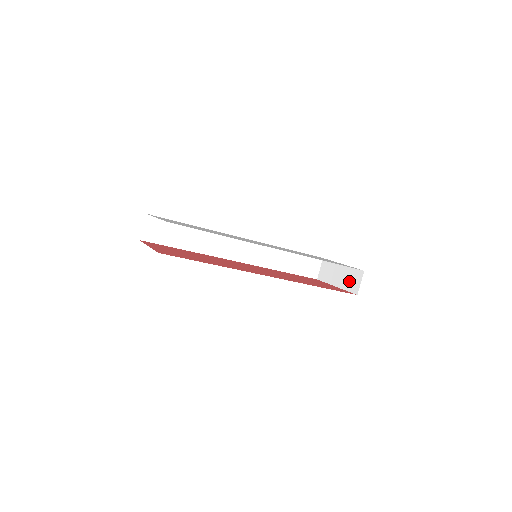
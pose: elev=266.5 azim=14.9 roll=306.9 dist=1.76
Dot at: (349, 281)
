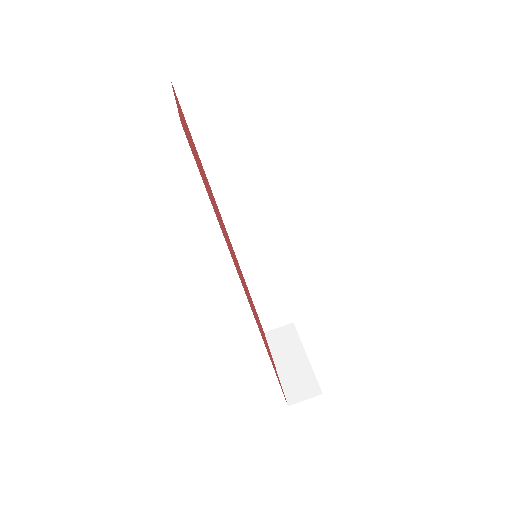
Dot at: (295, 381)
